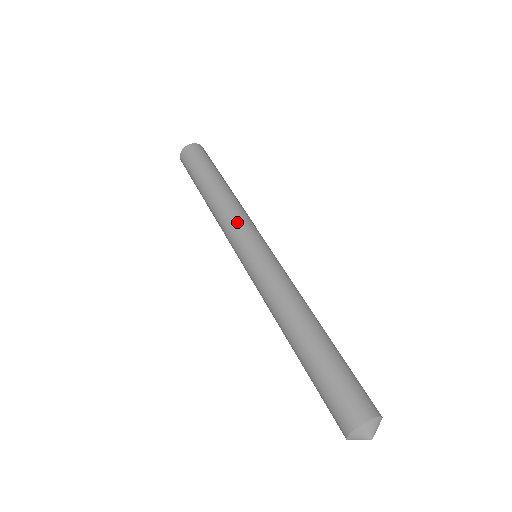
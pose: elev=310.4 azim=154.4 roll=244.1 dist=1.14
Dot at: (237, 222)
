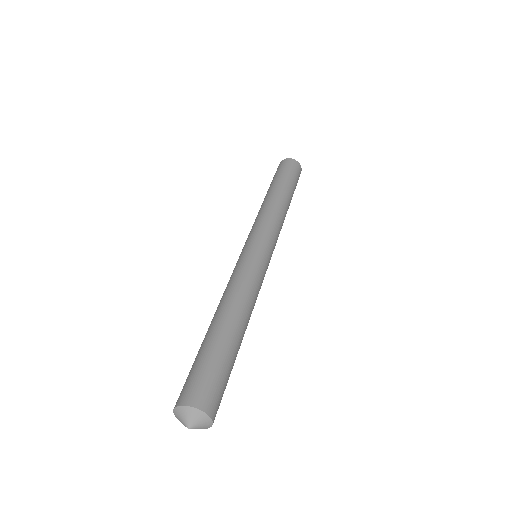
Dot at: (252, 227)
